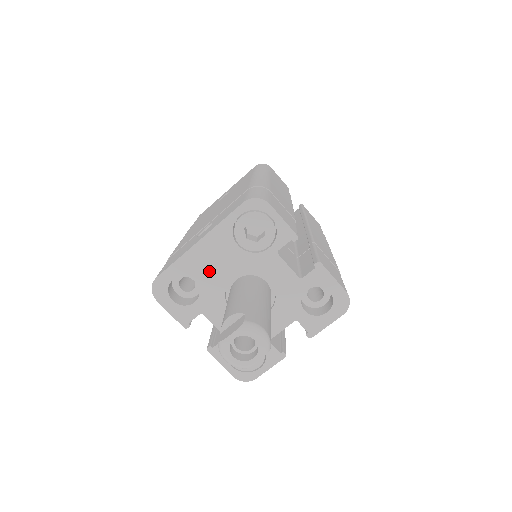
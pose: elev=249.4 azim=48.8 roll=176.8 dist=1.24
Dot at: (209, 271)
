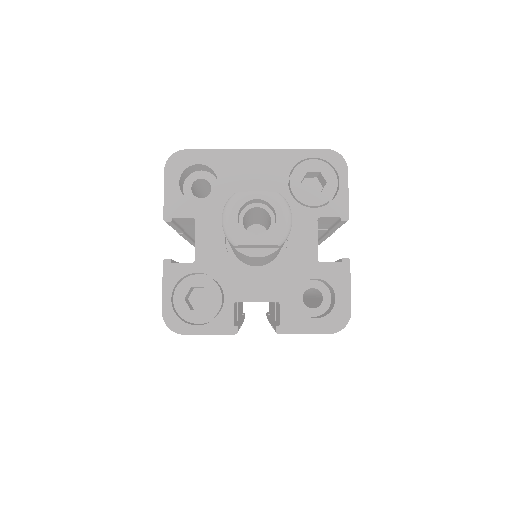
Dot at: (240, 184)
